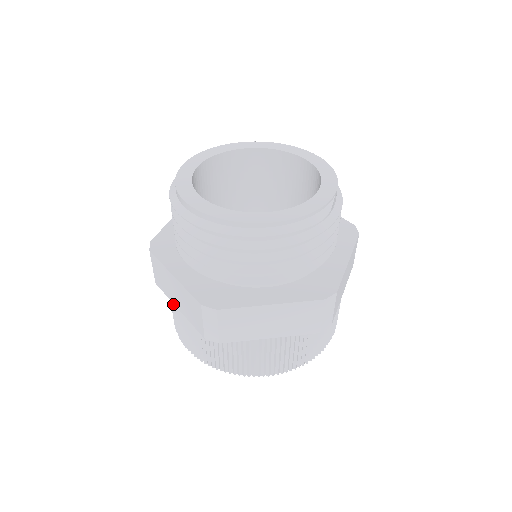
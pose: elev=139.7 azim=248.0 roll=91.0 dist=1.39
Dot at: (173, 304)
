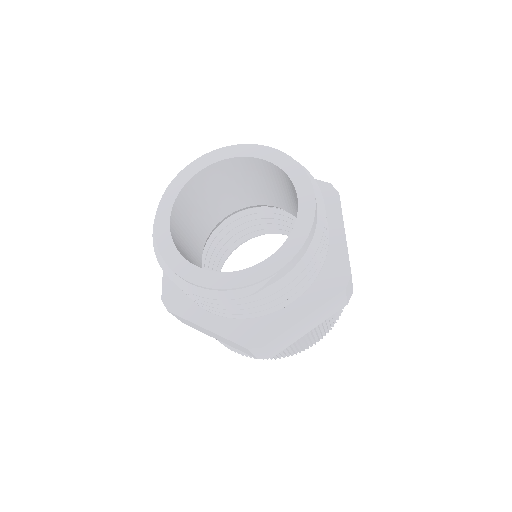
Dot at: occluded
